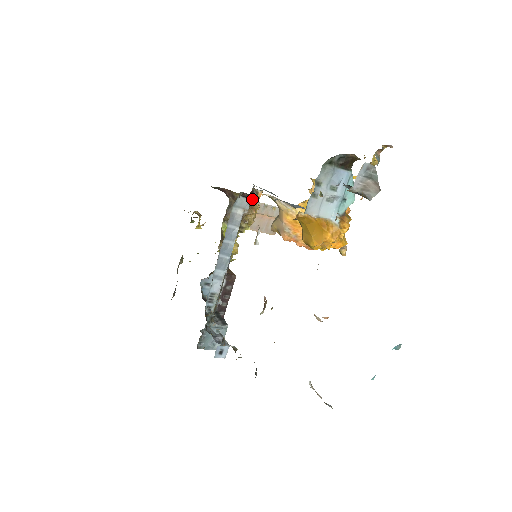
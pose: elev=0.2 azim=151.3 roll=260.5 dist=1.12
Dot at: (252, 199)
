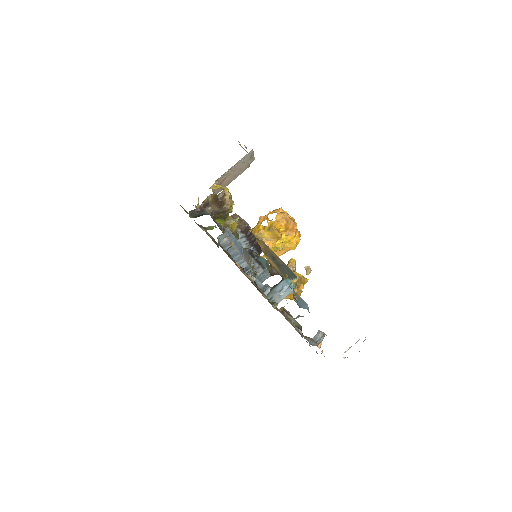
Dot at: (222, 201)
